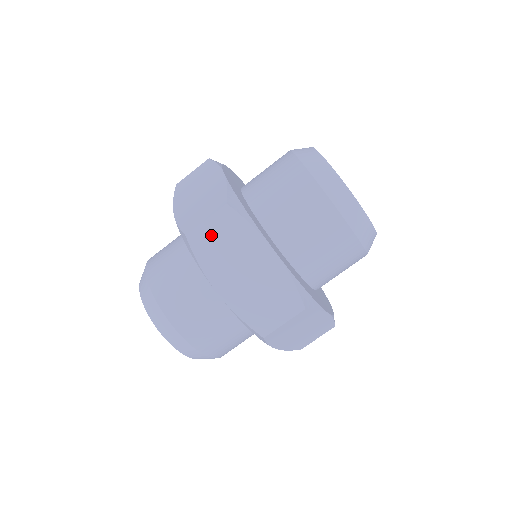
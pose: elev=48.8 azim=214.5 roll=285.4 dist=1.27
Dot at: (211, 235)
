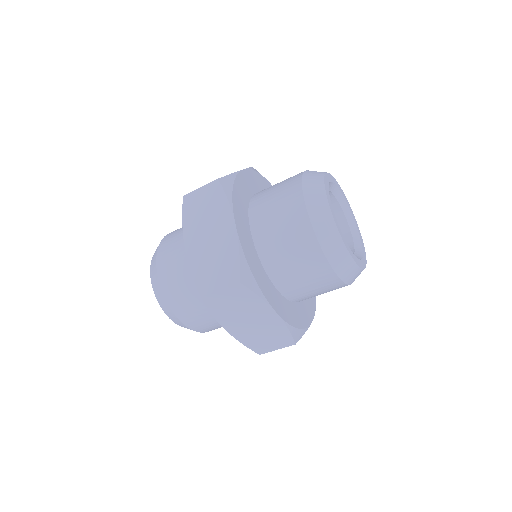
Dot at: (223, 299)
